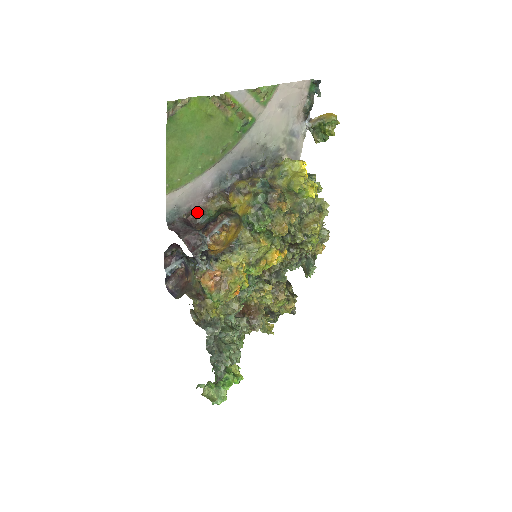
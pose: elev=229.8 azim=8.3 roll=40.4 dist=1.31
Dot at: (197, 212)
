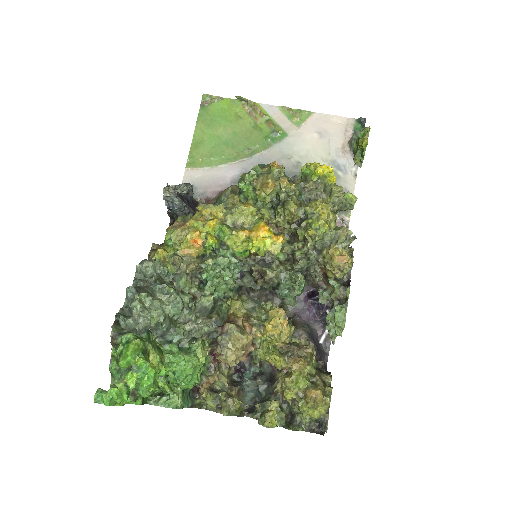
Dot at: (212, 201)
